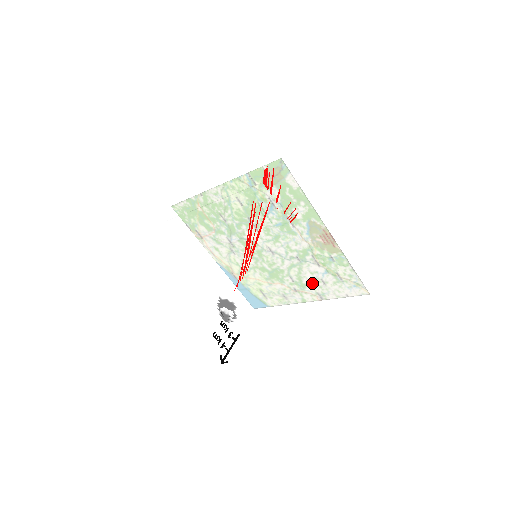
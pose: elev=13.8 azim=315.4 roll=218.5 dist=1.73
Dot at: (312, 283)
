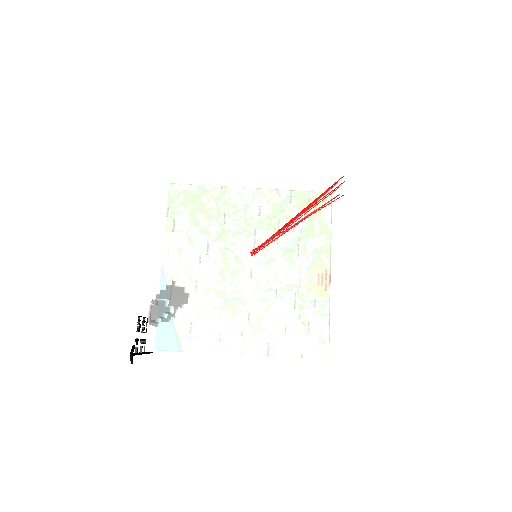
Dot at: (321, 291)
